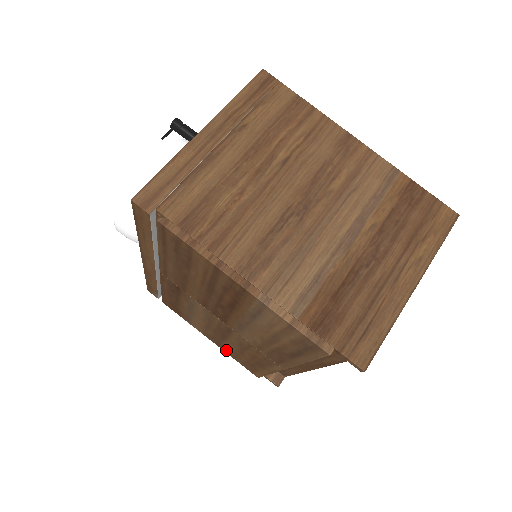
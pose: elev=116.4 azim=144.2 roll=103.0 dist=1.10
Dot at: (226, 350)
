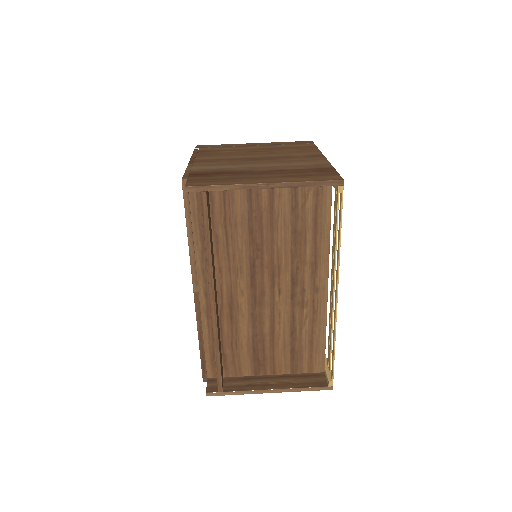
Dot at: occluded
